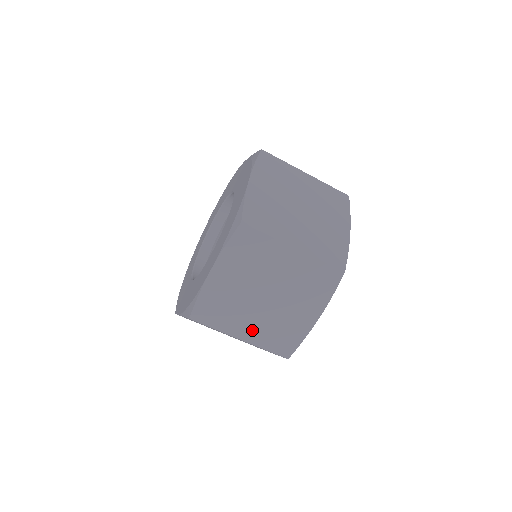
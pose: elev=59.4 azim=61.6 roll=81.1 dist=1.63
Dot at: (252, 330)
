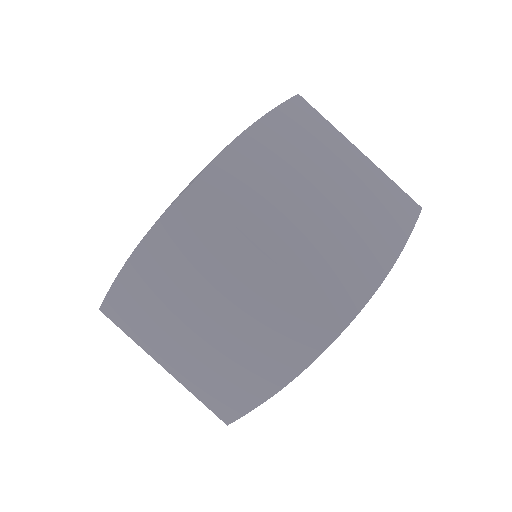
Dot at: (292, 246)
